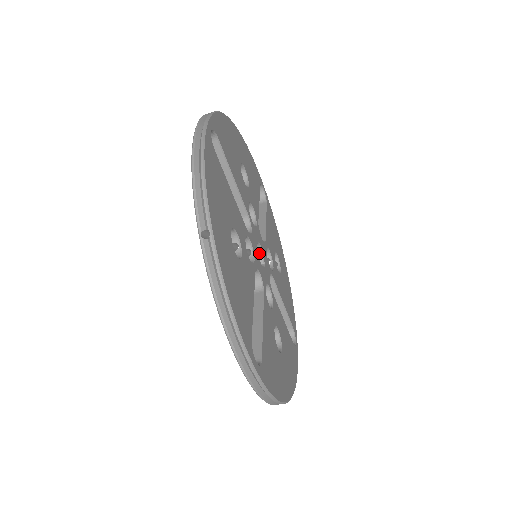
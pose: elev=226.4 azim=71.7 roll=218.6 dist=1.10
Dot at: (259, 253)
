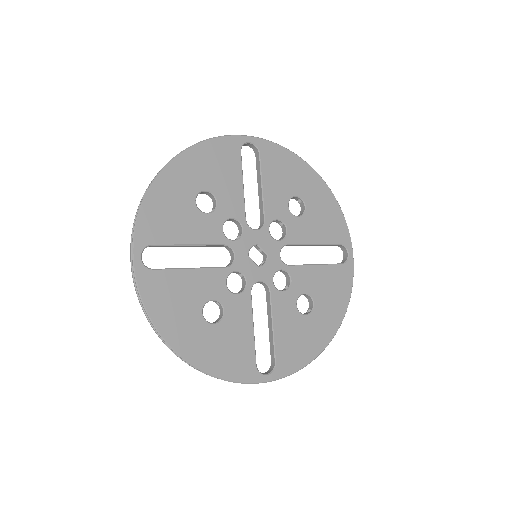
Dot at: (259, 248)
